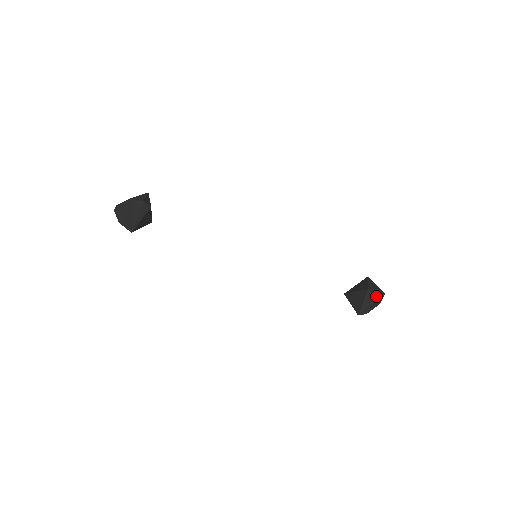
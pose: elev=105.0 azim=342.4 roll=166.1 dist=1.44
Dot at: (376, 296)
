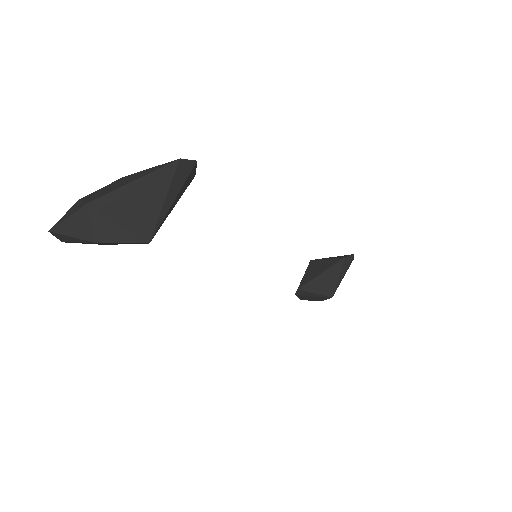
Dot at: (350, 263)
